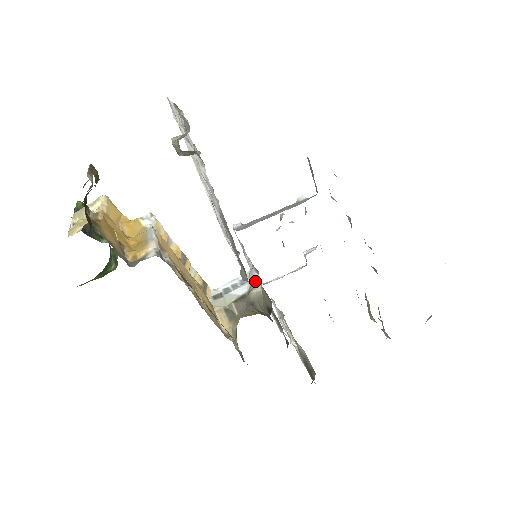
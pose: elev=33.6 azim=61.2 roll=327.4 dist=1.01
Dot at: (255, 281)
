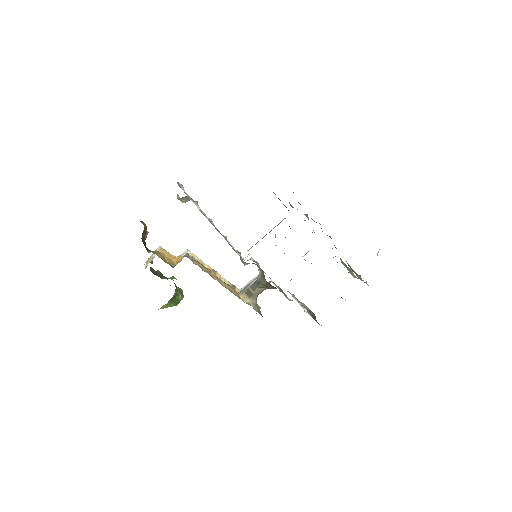
Dot at: occluded
